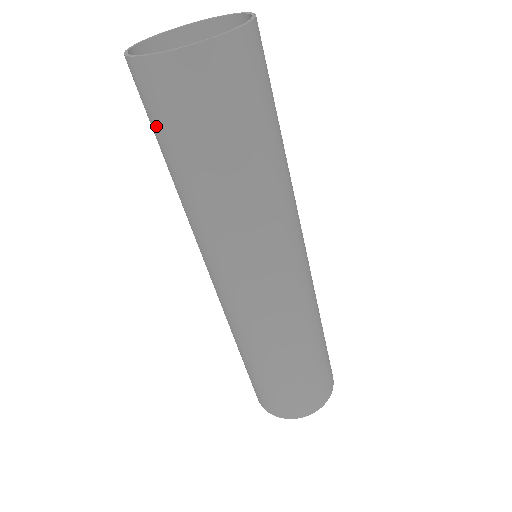
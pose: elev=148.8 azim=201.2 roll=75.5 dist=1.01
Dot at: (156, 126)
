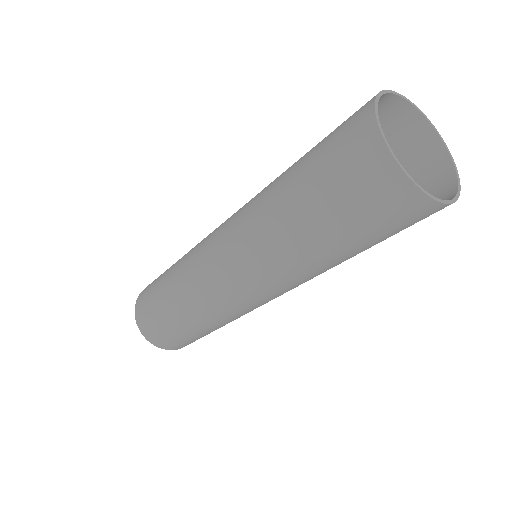
Dot at: (332, 181)
